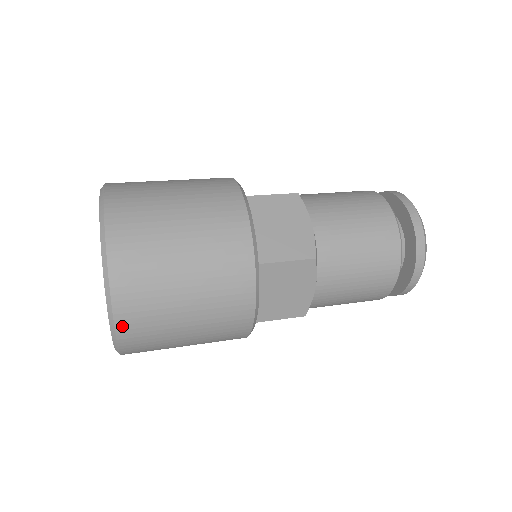
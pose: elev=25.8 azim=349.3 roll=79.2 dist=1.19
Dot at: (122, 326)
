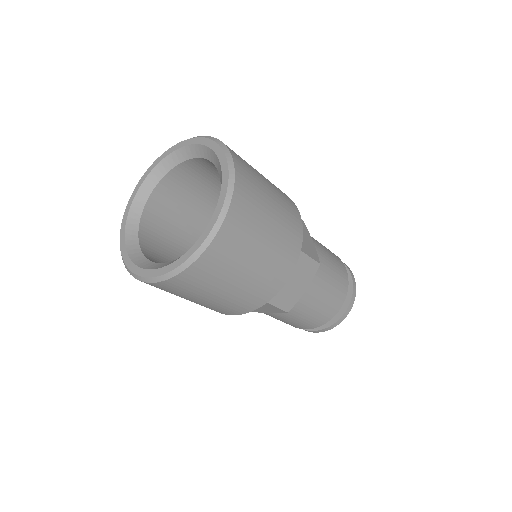
Dot at: (219, 240)
